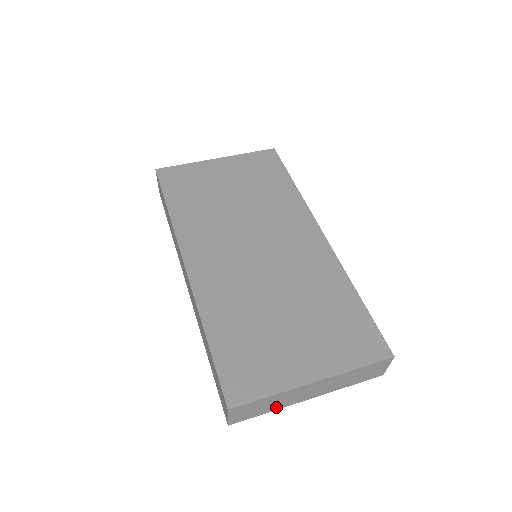
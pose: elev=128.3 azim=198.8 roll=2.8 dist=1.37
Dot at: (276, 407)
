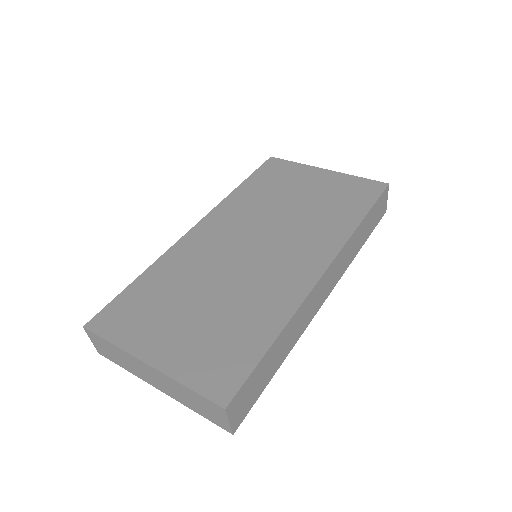
Dot at: (130, 369)
